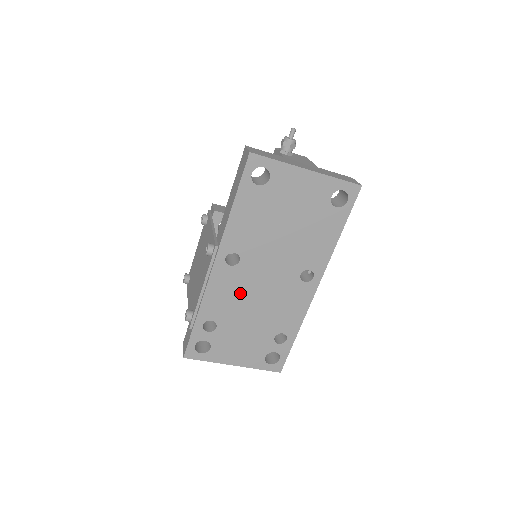
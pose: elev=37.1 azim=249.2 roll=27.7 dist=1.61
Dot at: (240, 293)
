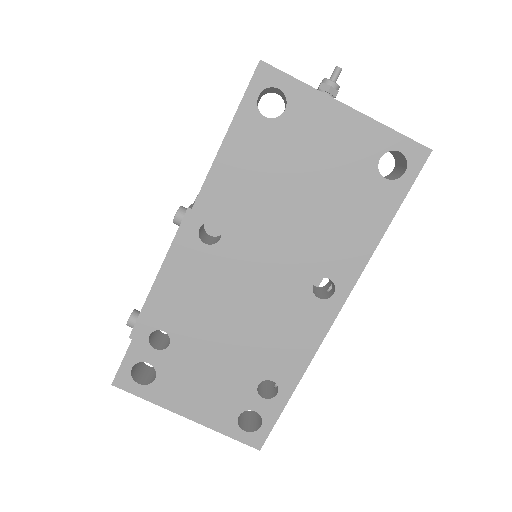
Dot at: (214, 294)
